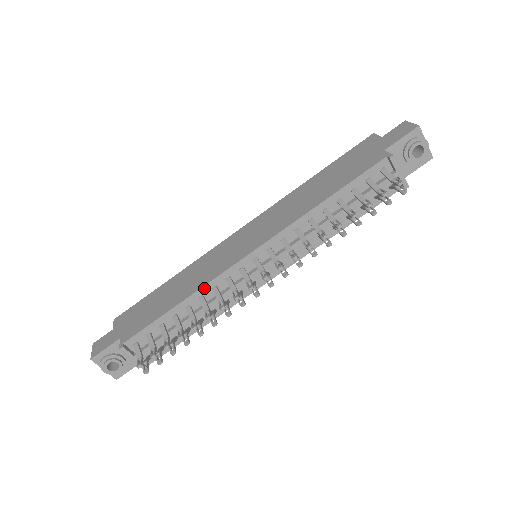
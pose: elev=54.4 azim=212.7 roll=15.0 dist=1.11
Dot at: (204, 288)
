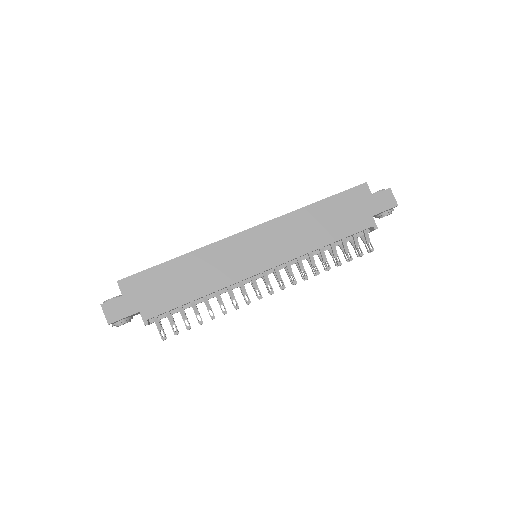
Dot at: (223, 288)
